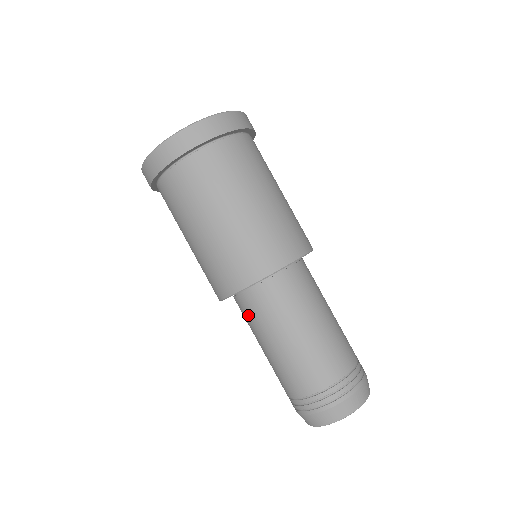
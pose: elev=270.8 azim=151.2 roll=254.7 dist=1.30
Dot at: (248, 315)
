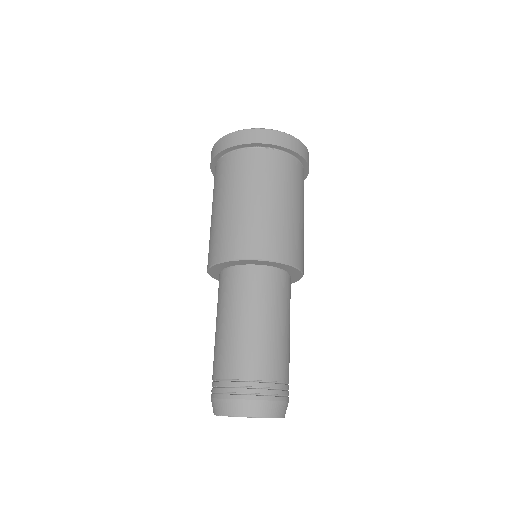
Dot at: occluded
